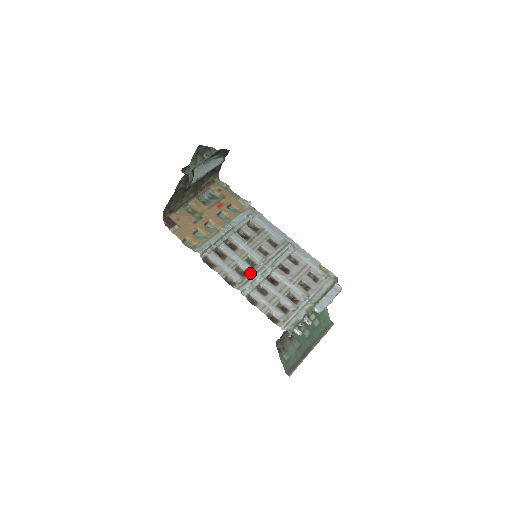
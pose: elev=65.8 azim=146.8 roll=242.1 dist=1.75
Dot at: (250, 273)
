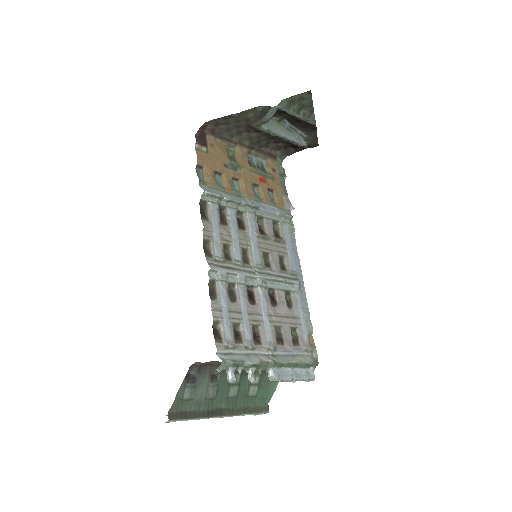
Dot at: (236, 263)
